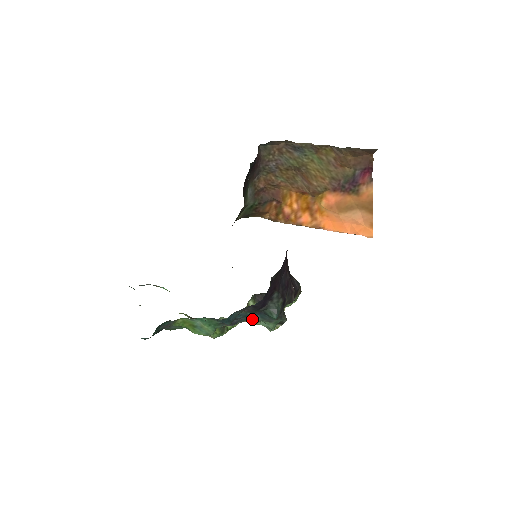
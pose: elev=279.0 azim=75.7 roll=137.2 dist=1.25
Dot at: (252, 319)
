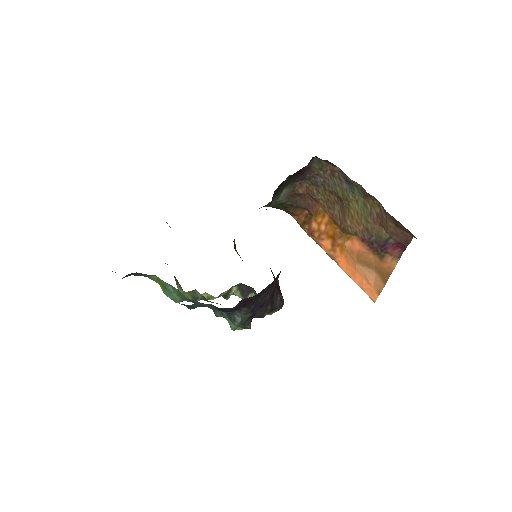
Dot at: (218, 312)
